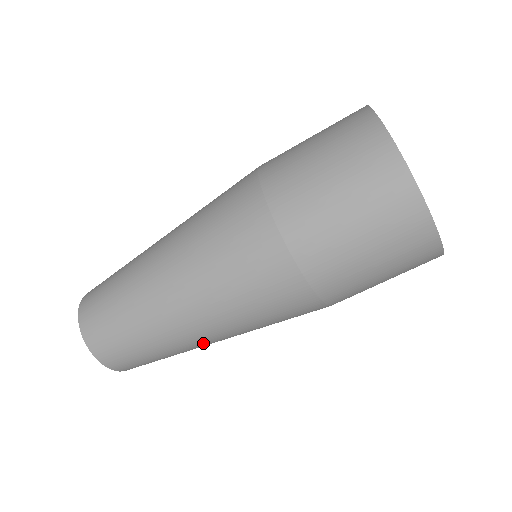
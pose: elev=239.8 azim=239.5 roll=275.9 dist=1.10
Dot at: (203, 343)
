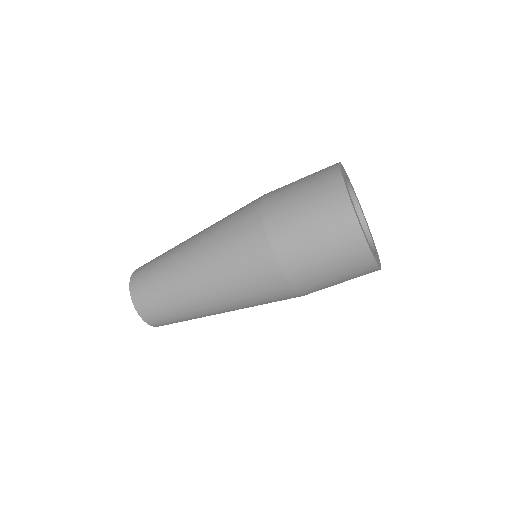
Dot at: (197, 296)
